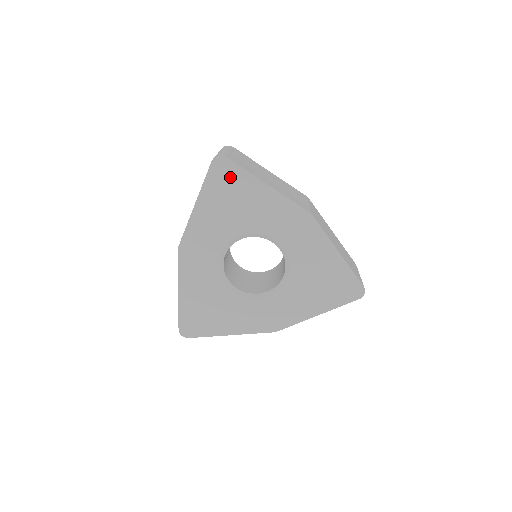
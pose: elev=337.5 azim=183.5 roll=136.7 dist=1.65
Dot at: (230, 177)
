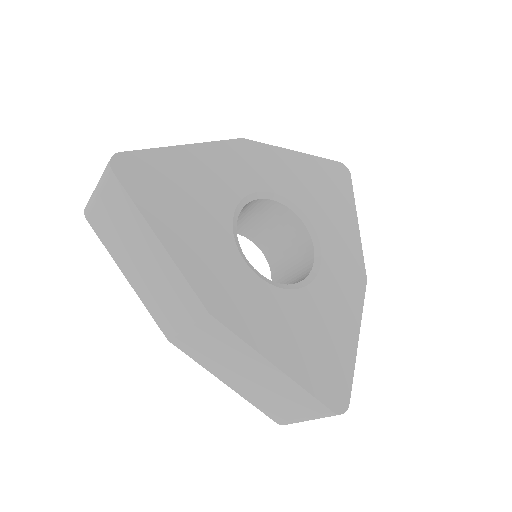
Dot at: (340, 183)
